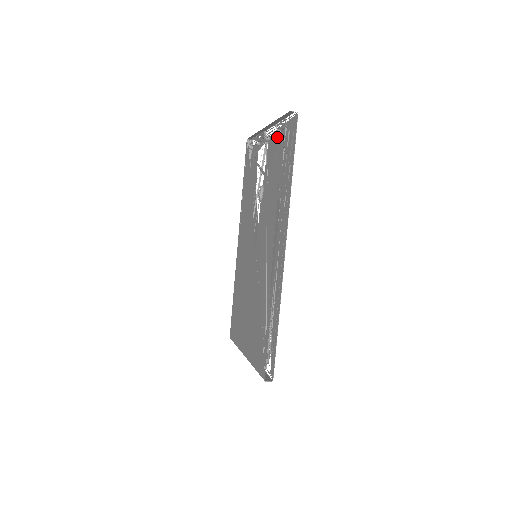
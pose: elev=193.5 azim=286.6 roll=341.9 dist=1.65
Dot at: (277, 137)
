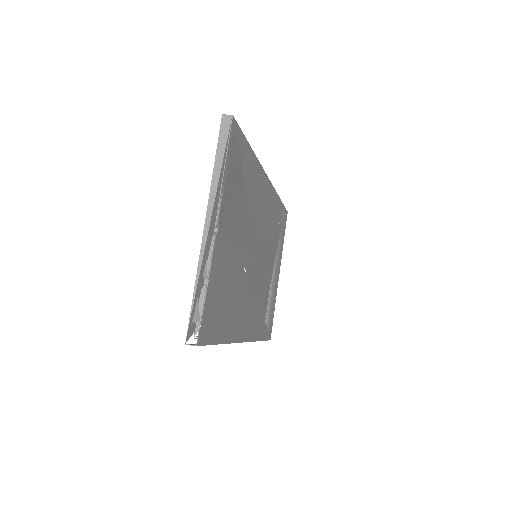
Dot at: occluded
